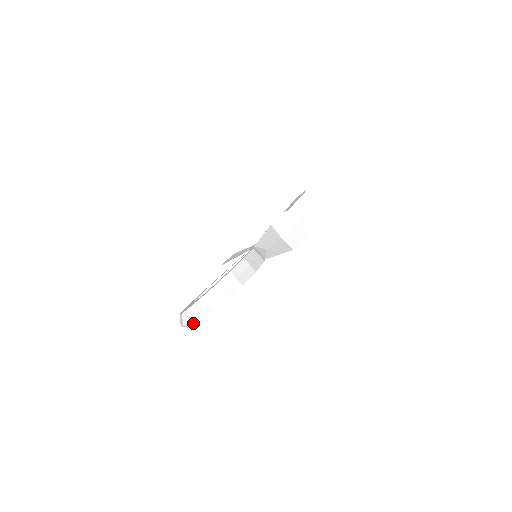
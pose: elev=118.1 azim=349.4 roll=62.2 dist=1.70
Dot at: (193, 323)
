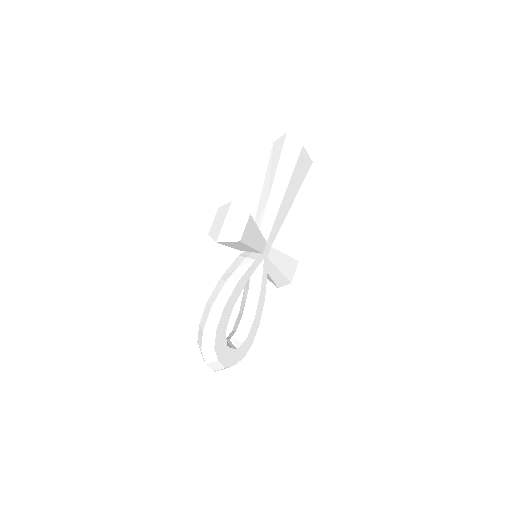
Dot at: (216, 366)
